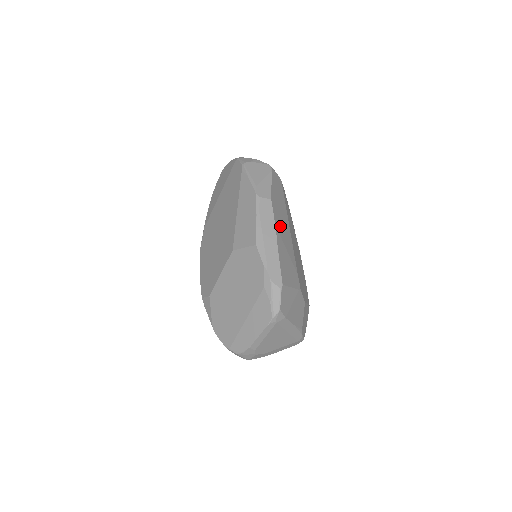
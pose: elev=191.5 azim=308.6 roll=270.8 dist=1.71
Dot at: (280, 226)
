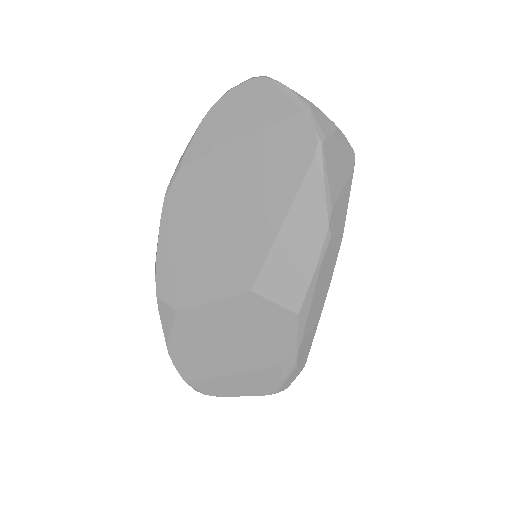
Dot at: occluded
